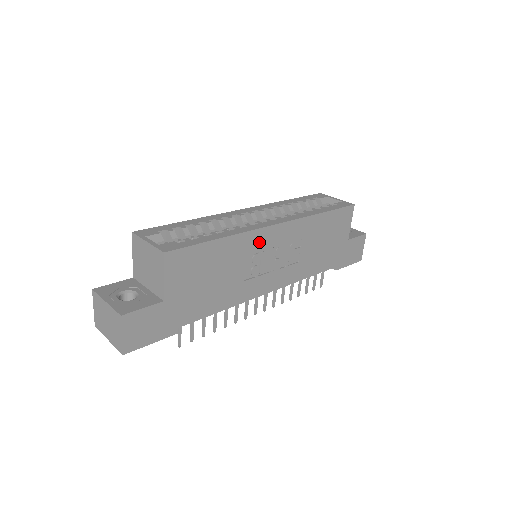
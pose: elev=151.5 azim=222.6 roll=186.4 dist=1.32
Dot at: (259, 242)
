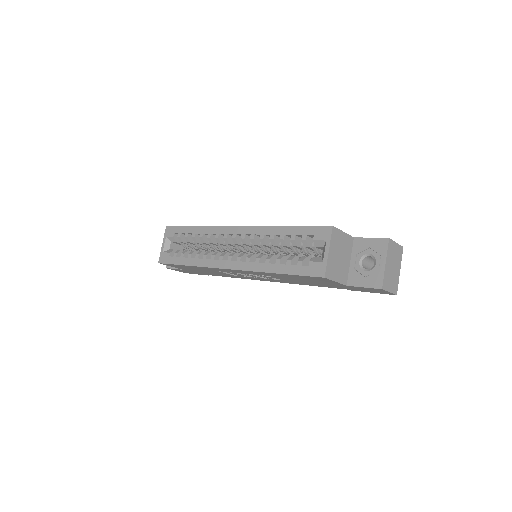
Dot at: (222, 270)
